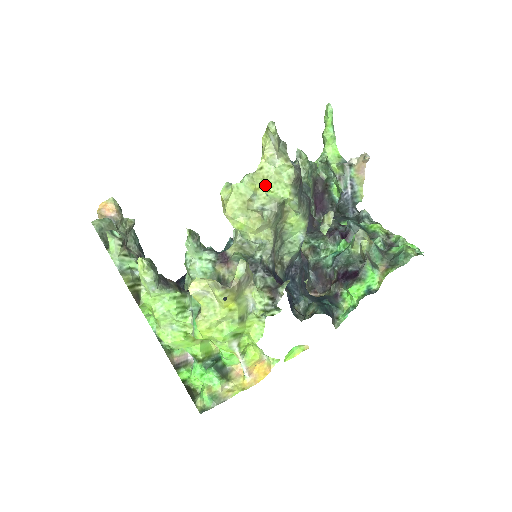
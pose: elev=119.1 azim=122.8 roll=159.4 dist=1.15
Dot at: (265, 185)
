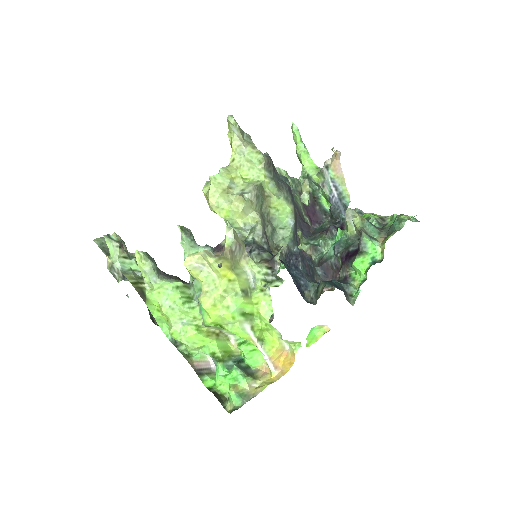
Dot at: (241, 174)
